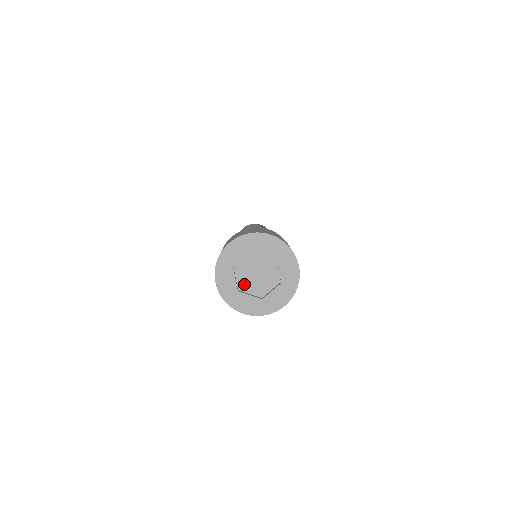
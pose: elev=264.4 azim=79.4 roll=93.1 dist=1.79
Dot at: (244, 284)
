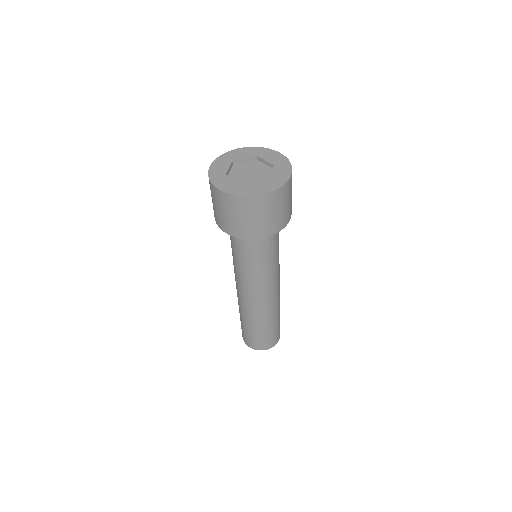
Dot at: (234, 176)
